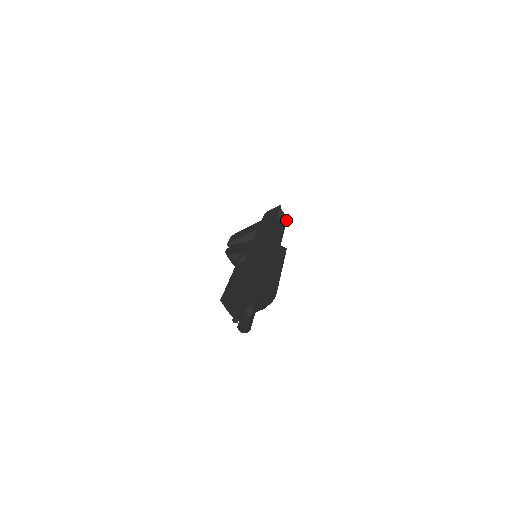
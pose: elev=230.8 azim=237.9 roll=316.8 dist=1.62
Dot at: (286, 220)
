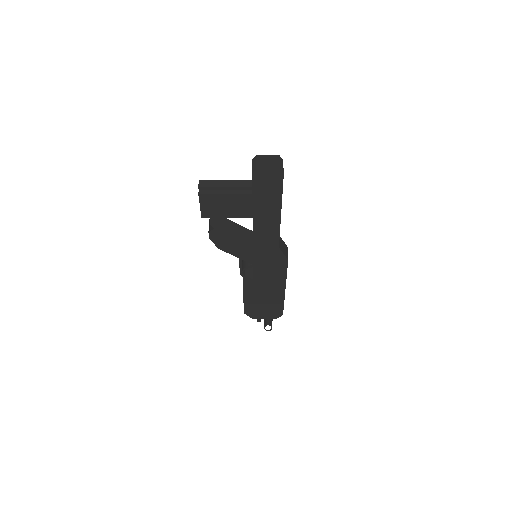
Dot at: occluded
